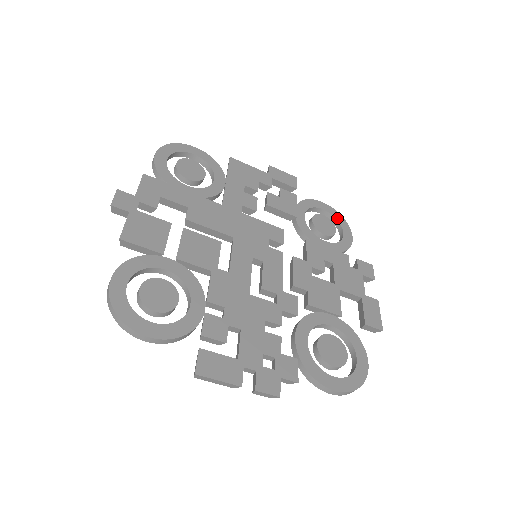
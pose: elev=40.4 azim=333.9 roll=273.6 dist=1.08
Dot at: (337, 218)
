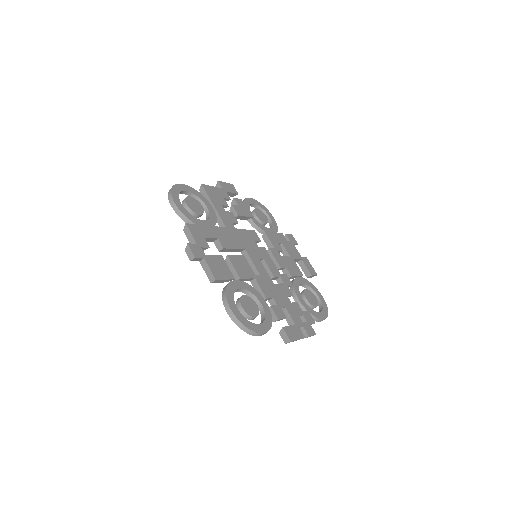
Dot at: (262, 207)
